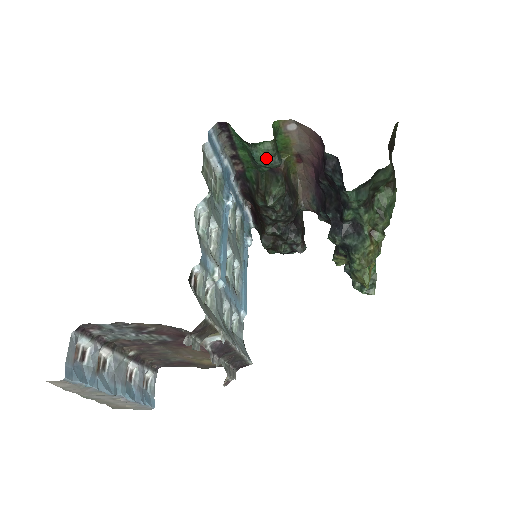
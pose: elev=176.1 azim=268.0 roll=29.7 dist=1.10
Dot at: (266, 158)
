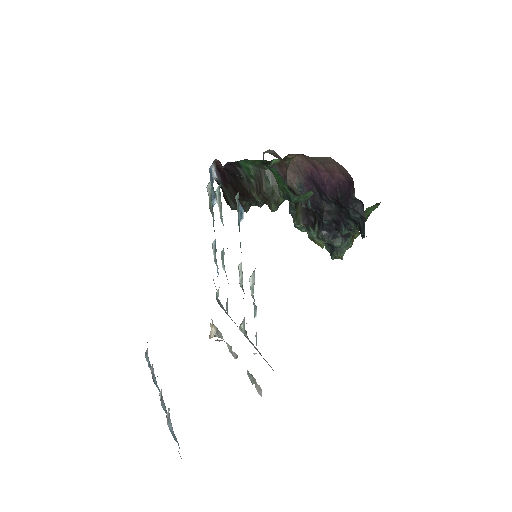
Dot at: (302, 200)
